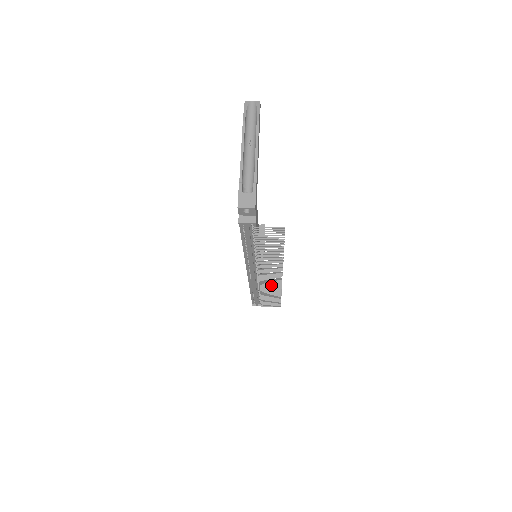
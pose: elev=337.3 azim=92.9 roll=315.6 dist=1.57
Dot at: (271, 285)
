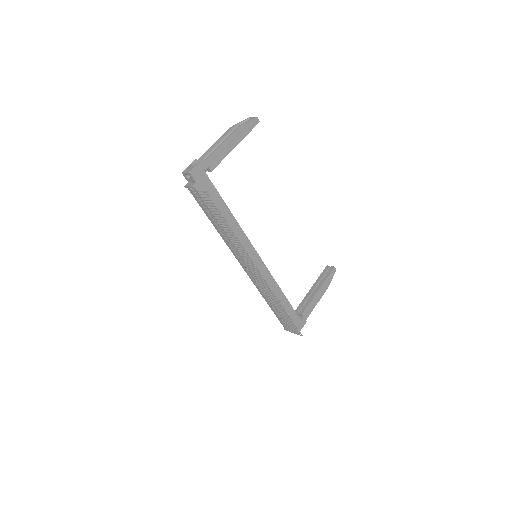
Dot at: occluded
